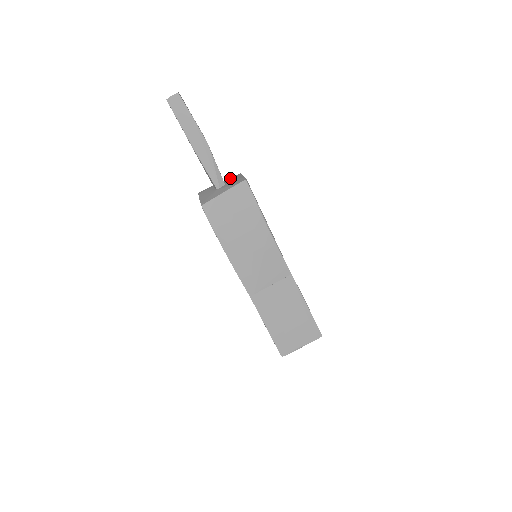
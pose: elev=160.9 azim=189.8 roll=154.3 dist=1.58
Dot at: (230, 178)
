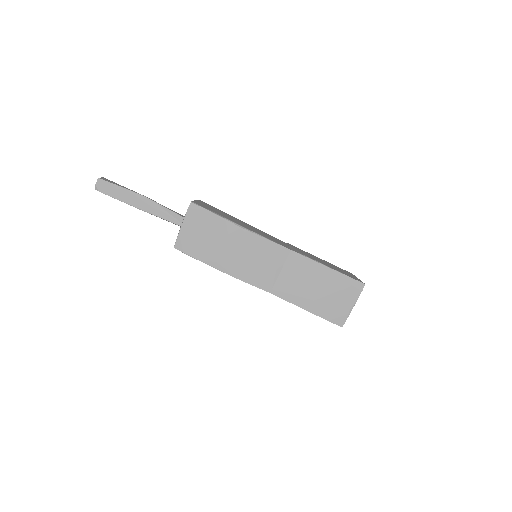
Dot at: occluded
